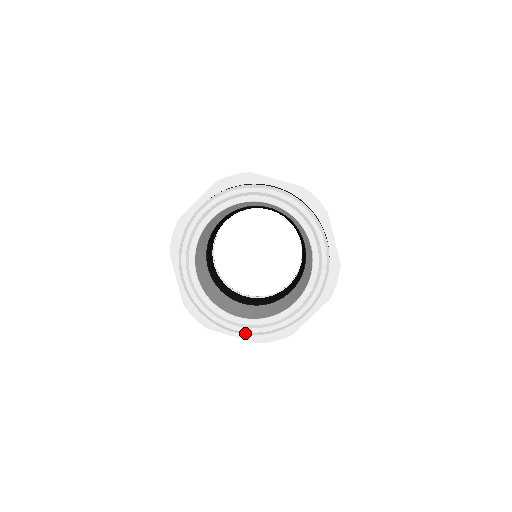
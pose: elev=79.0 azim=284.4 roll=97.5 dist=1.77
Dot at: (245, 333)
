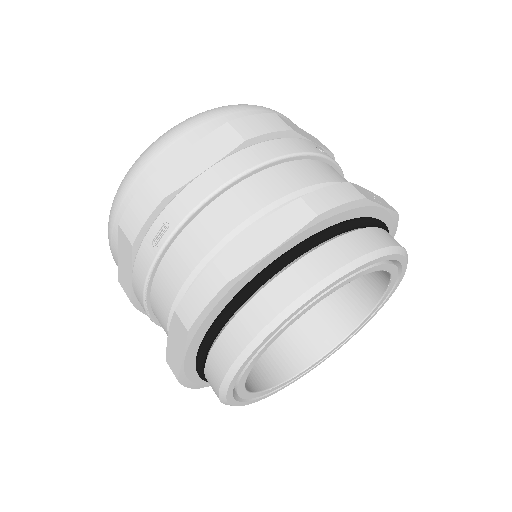
Dot at: occluded
